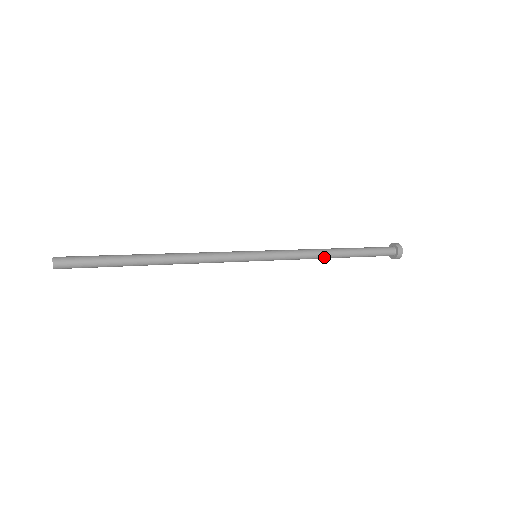
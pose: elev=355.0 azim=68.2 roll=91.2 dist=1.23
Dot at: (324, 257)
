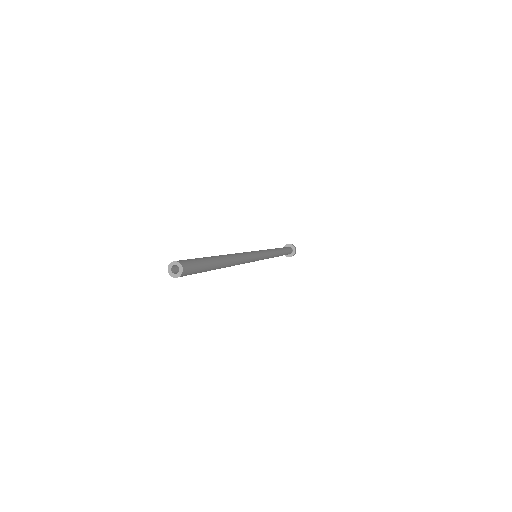
Dot at: occluded
